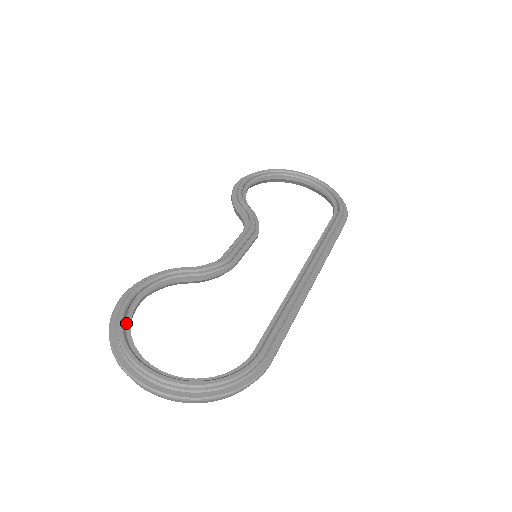
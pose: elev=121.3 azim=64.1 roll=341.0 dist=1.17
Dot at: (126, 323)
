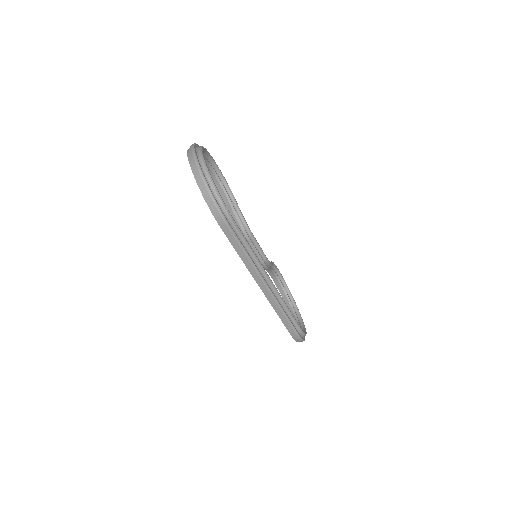
Dot at: (207, 158)
